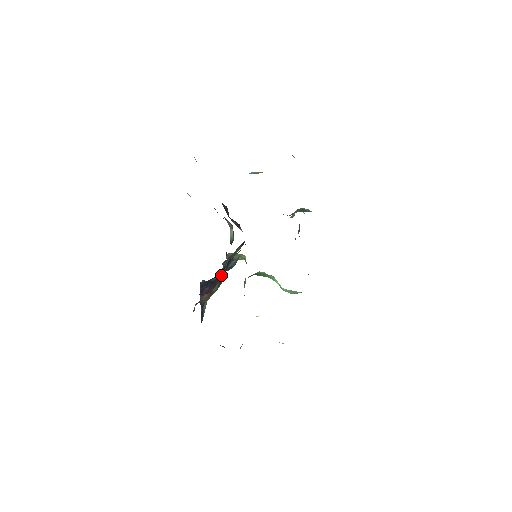
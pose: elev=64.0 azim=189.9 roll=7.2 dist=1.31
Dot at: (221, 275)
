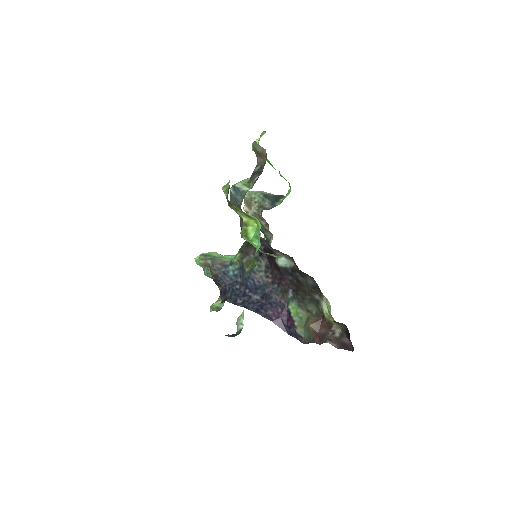
Dot at: (302, 301)
